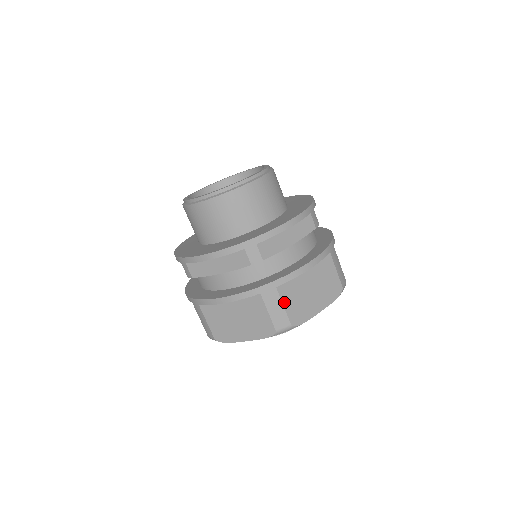
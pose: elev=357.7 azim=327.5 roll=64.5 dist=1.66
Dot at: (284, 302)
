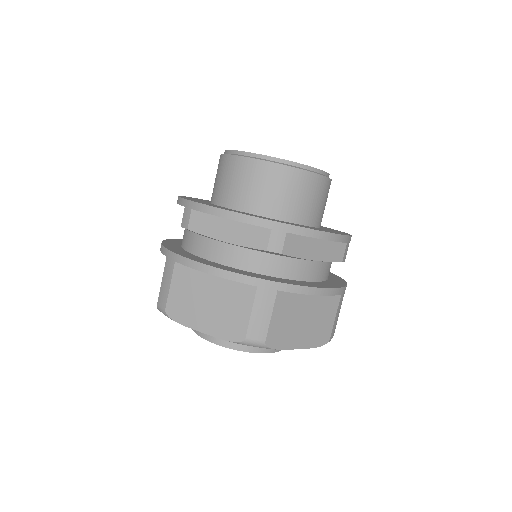
Dot at: (173, 283)
